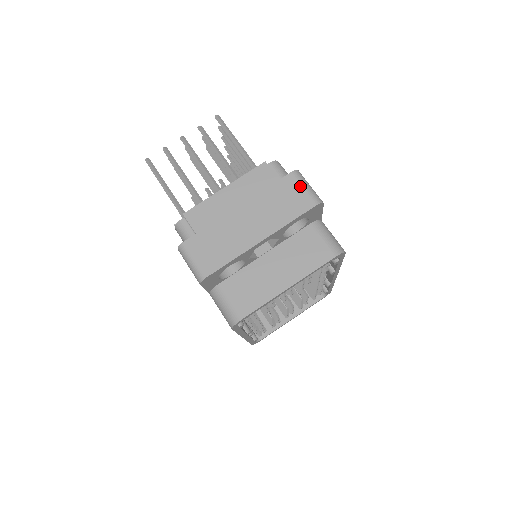
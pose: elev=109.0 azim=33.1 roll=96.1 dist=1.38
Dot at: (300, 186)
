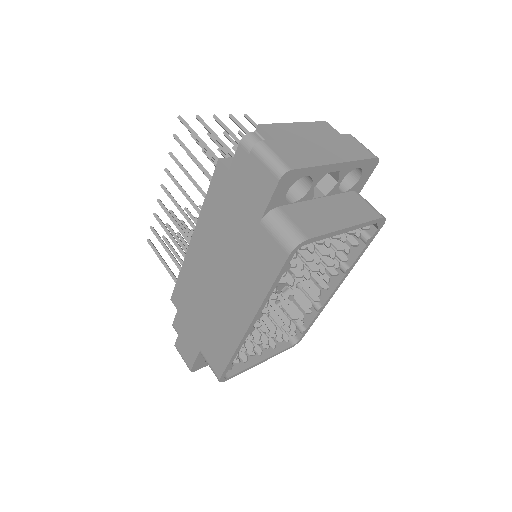
Dot at: (359, 143)
